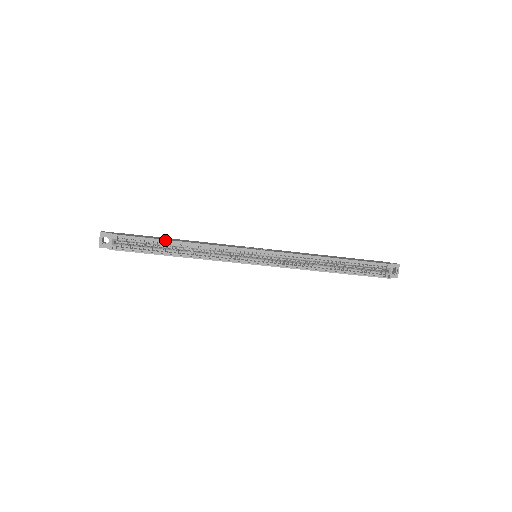
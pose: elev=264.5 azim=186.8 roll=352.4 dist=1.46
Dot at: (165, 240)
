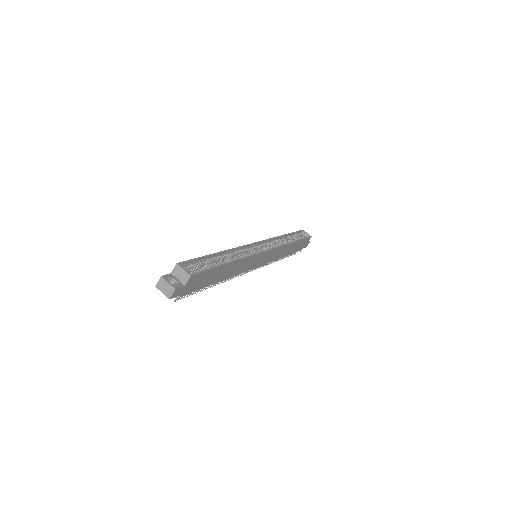
Dot at: (212, 254)
